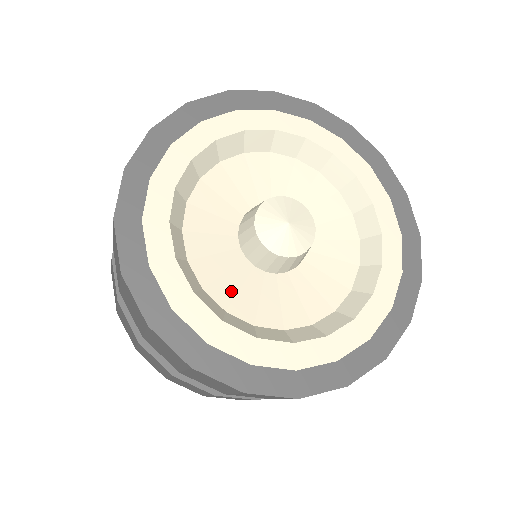
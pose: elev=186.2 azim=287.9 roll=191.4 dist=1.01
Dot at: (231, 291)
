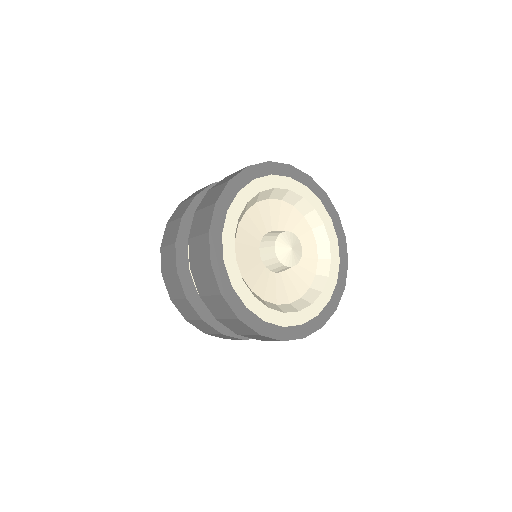
Dot at: (263, 288)
